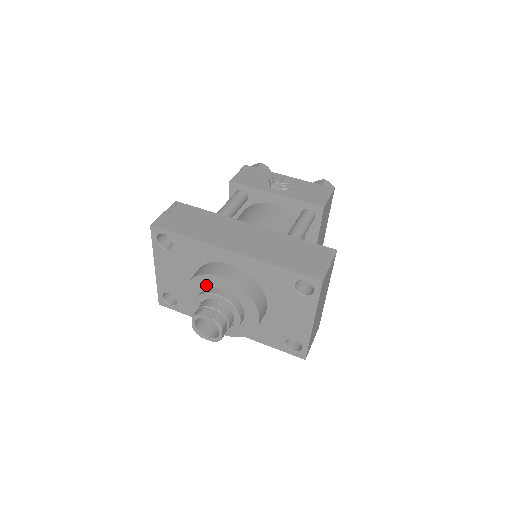
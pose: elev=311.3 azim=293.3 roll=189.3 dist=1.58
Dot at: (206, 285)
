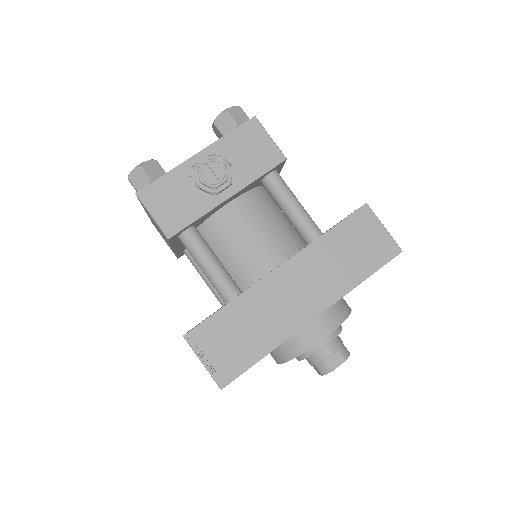
Dot at: occluded
